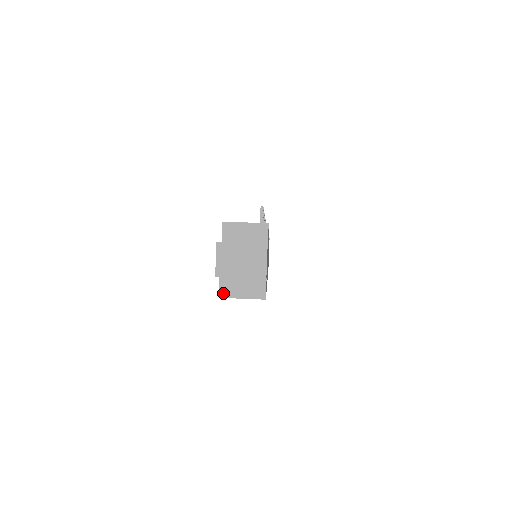
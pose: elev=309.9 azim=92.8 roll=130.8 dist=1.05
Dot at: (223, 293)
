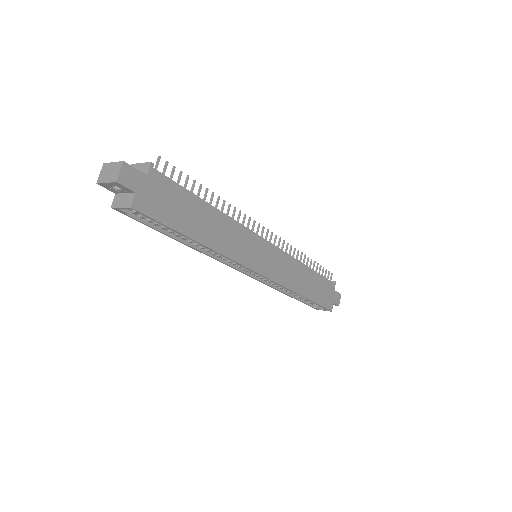
Dot at: (113, 205)
